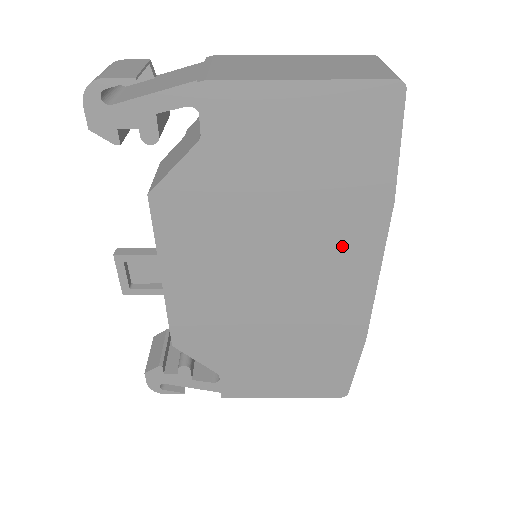
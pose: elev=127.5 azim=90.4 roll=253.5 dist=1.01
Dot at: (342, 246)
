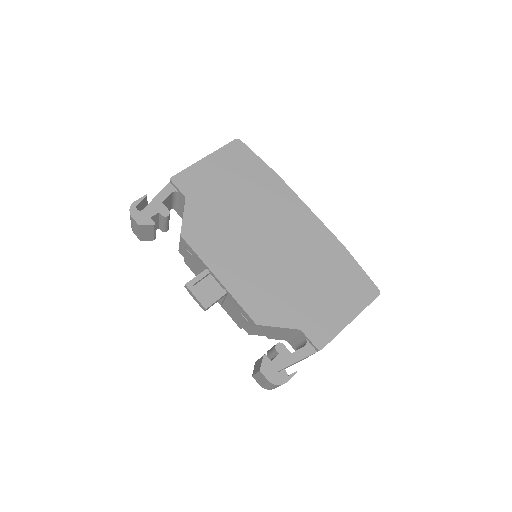
Dot at: (279, 205)
